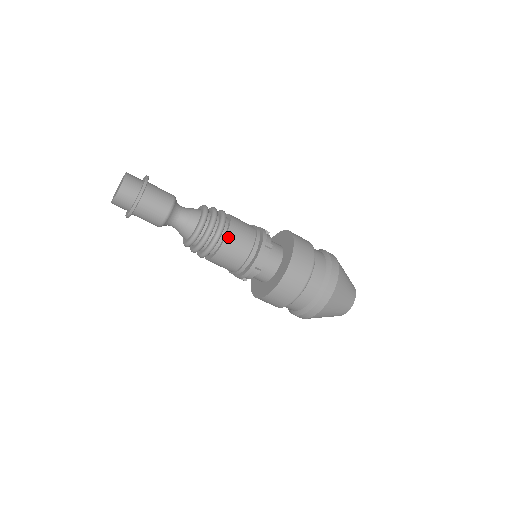
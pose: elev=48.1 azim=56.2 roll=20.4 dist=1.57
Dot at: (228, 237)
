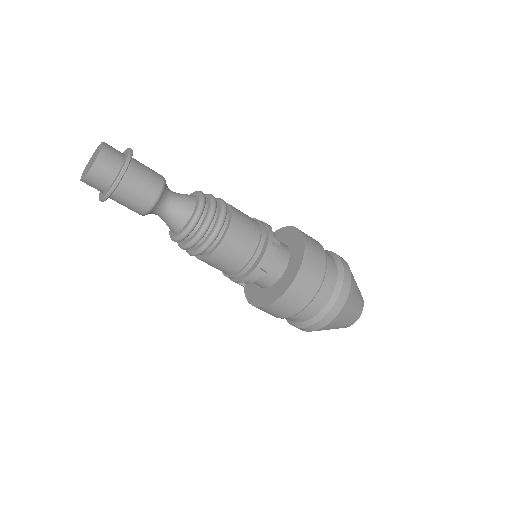
Dot at: (212, 256)
